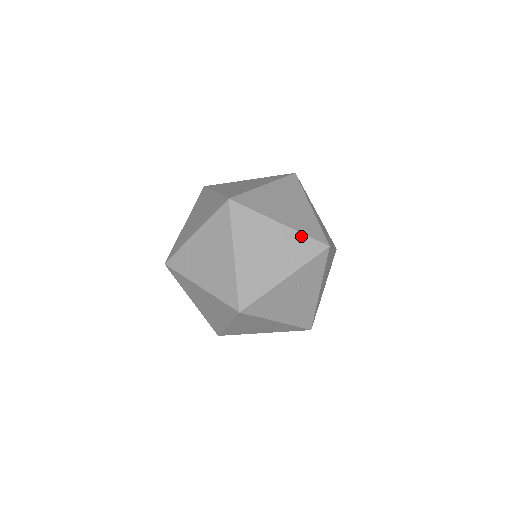
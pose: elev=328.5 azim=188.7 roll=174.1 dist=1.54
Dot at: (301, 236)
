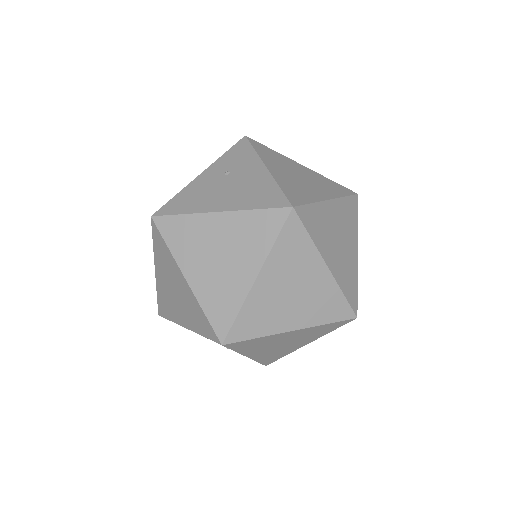
Dot at: occluded
